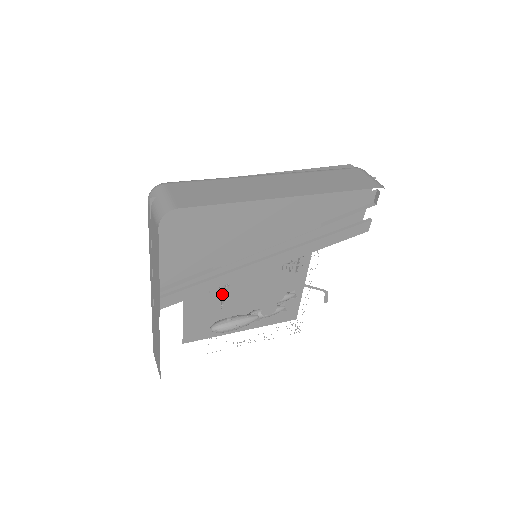
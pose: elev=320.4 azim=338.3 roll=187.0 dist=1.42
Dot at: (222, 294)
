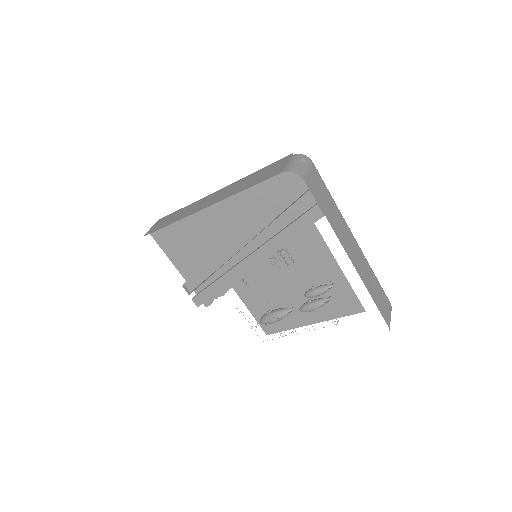
Dot at: occluded
